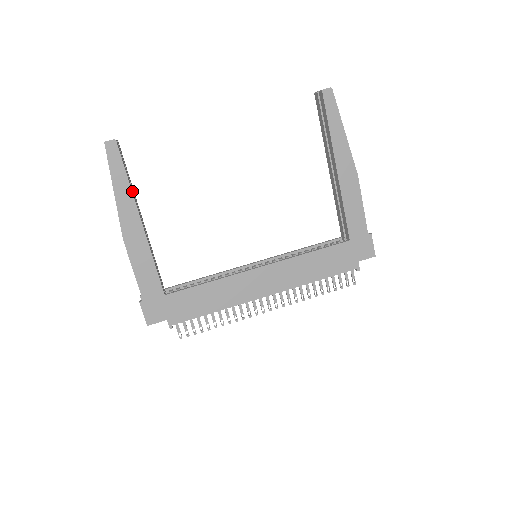
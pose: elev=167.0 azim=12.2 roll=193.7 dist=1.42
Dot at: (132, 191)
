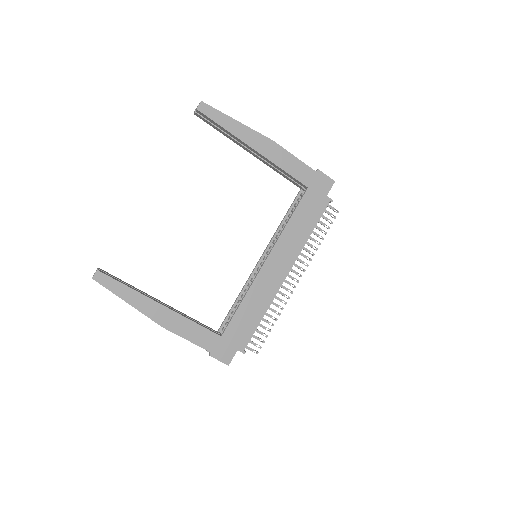
Dot at: (138, 292)
